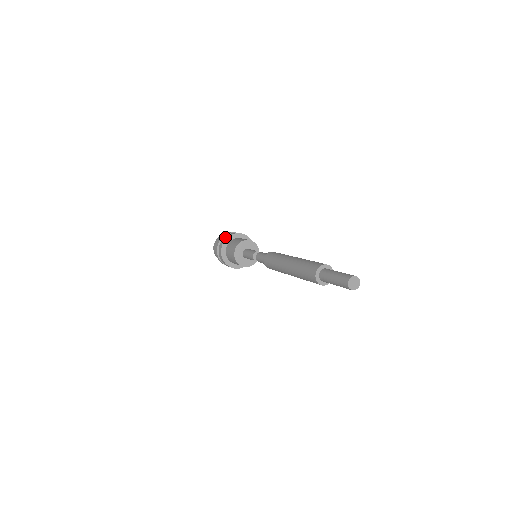
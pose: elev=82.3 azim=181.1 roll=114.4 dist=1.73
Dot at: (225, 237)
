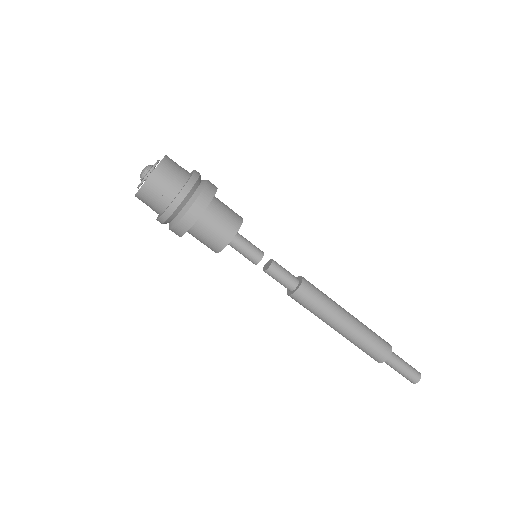
Dot at: (195, 210)
